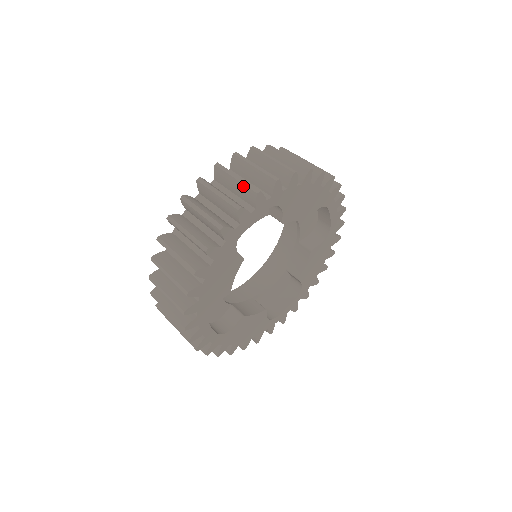
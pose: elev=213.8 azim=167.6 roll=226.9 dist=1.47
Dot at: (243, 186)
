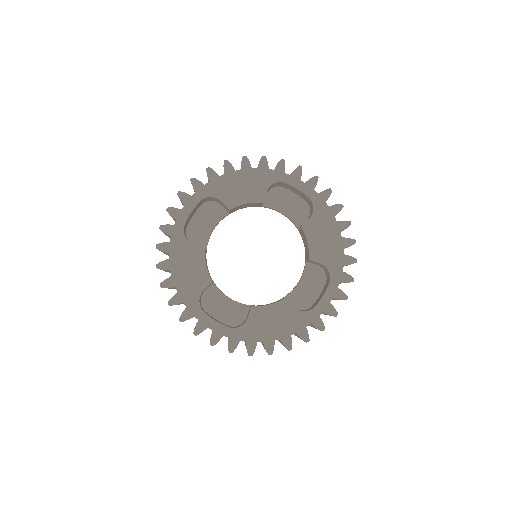
Dot at: occluded
